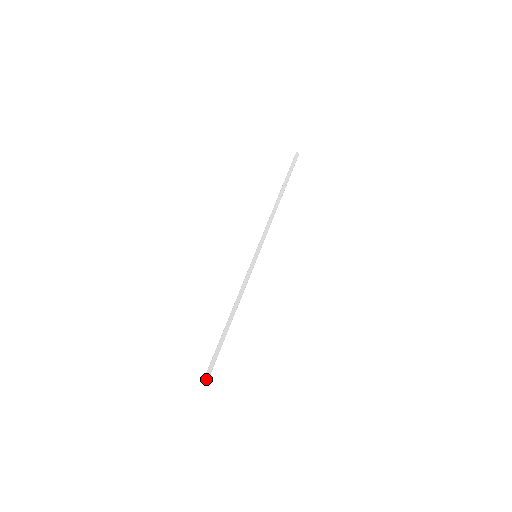
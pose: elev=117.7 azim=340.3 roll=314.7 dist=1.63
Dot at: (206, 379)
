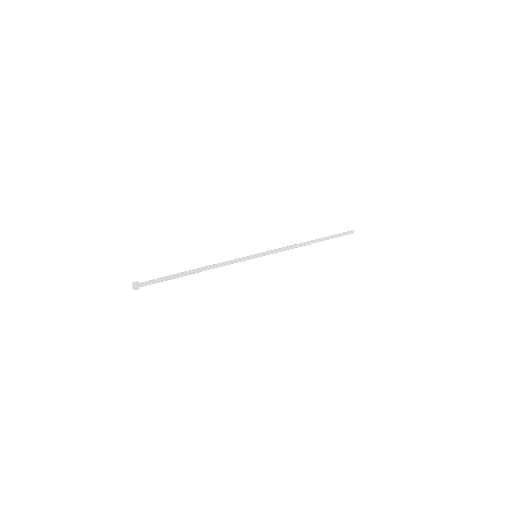
Dot at: (135, 283)
